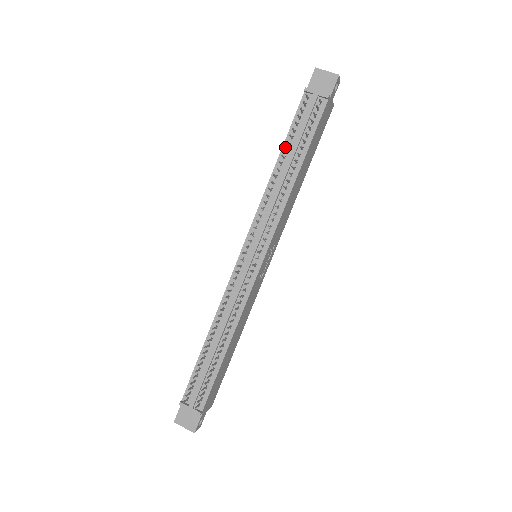
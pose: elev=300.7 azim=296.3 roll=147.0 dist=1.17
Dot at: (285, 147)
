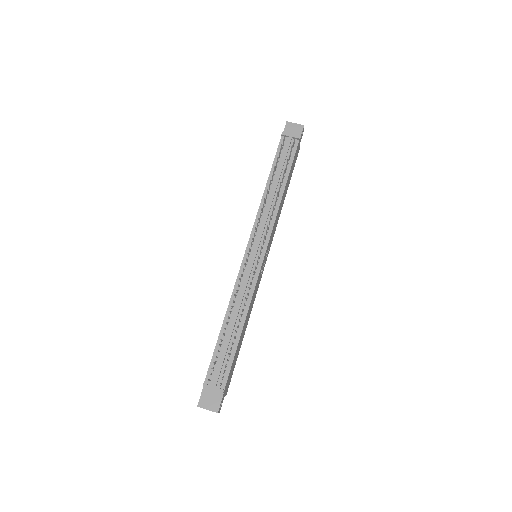
Dot at: (272, 172)
